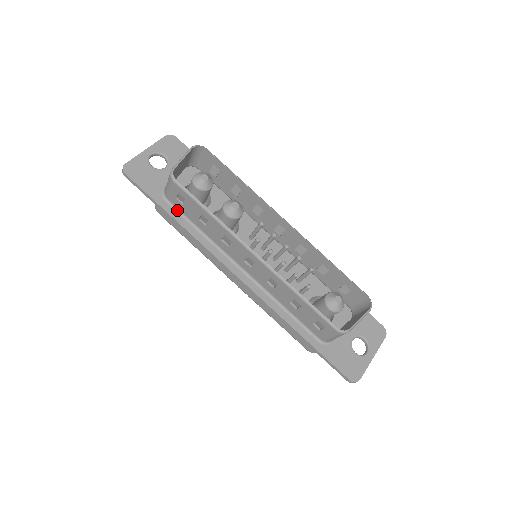
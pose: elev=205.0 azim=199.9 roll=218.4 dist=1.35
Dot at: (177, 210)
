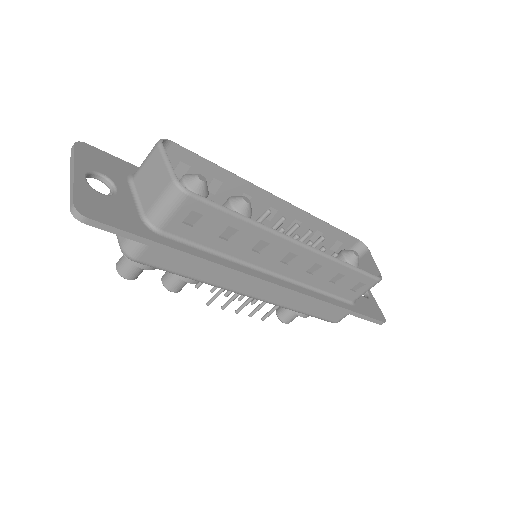
Dot at: (178, 240)
